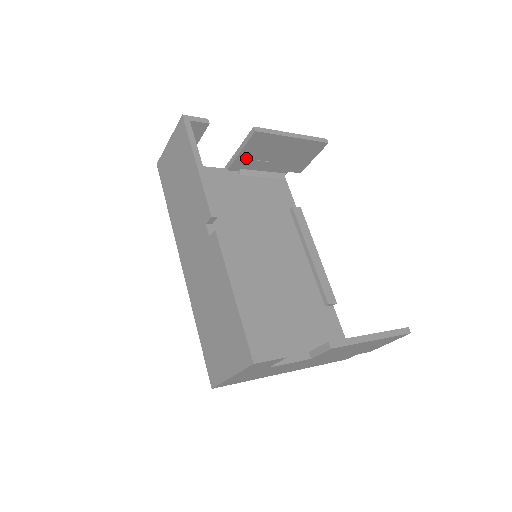
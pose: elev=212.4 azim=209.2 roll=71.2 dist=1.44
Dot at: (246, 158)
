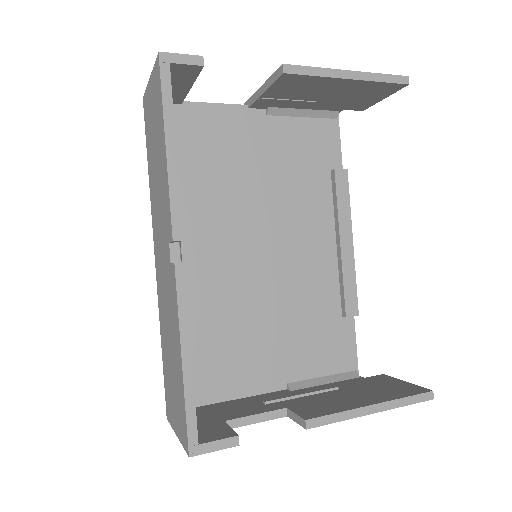
Dot at: (275, 97)
